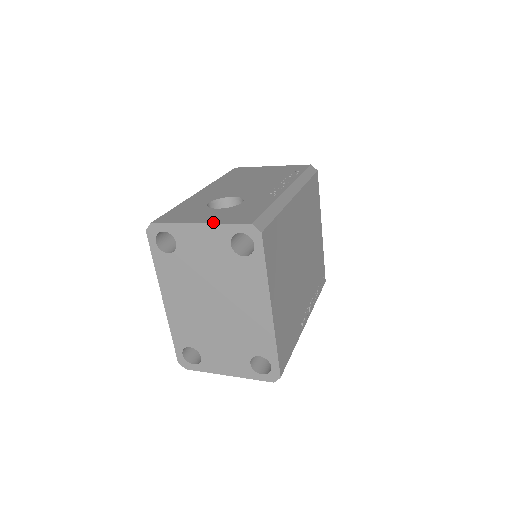
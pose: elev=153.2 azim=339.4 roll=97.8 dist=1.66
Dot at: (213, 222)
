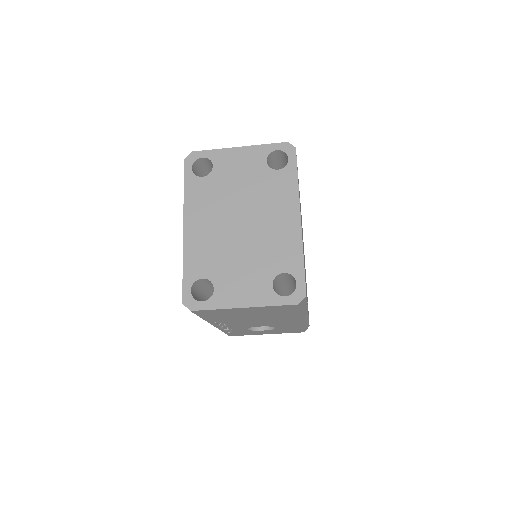
Dot at: (252, 146)
